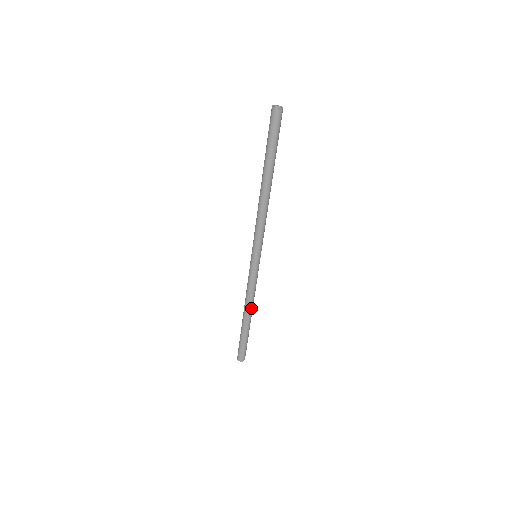
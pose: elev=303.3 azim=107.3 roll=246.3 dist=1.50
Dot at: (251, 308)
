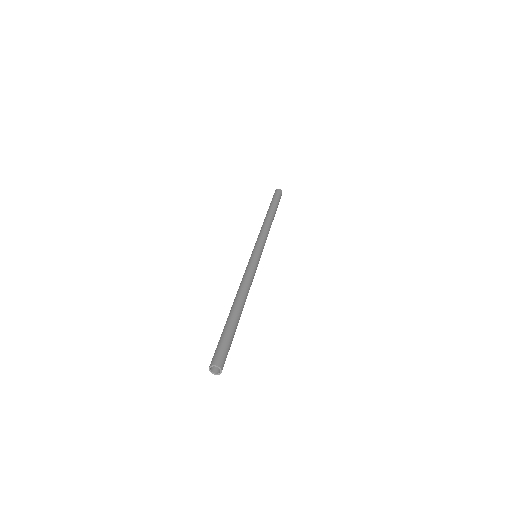
Dot at: occluded
